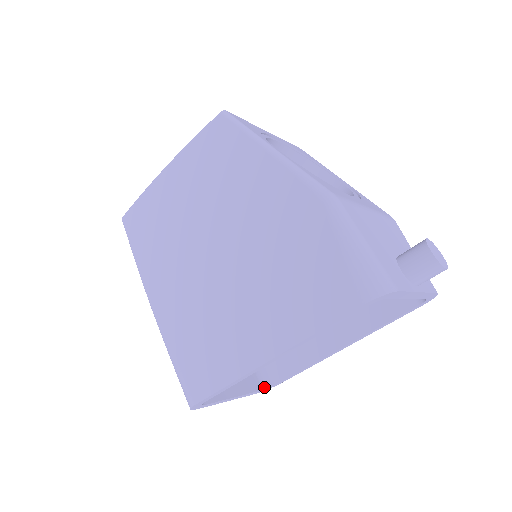
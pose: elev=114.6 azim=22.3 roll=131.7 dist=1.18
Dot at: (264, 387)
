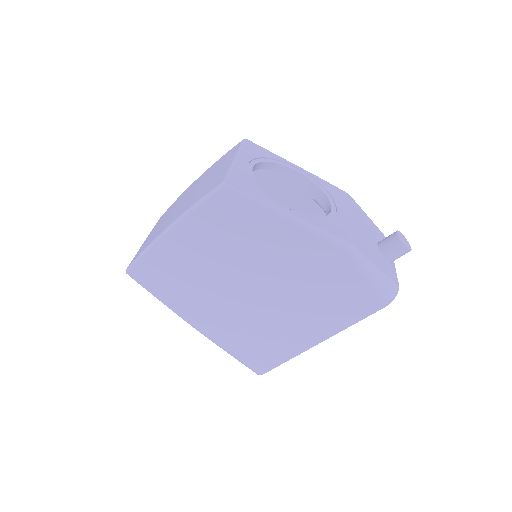
Dot at: occluded
